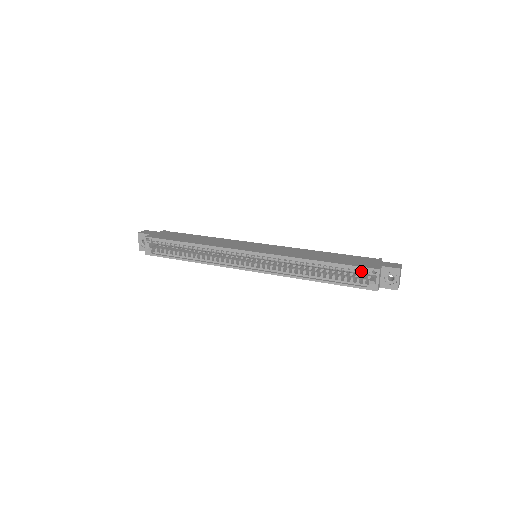
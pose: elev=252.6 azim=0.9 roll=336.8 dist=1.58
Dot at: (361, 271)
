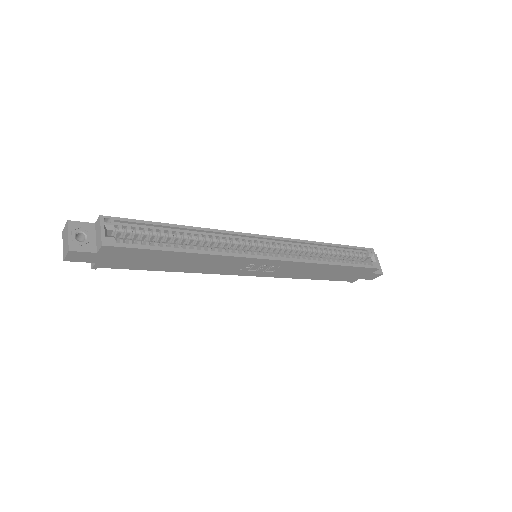
Dot at: (360, 254)
